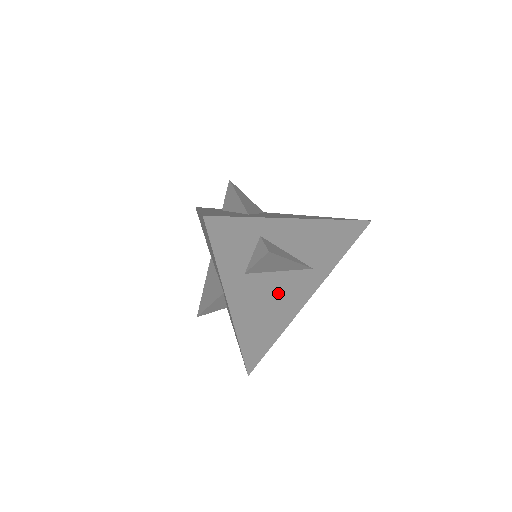
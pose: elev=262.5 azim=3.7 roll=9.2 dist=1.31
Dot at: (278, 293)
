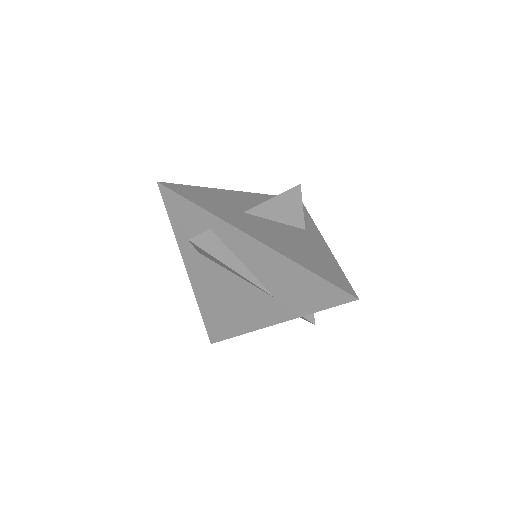
Dot at: (235, 293)
